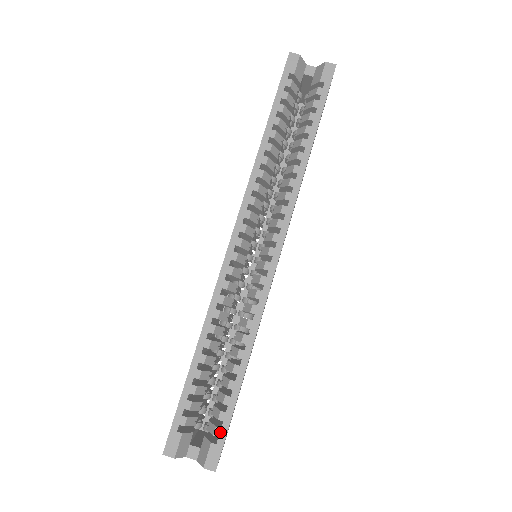
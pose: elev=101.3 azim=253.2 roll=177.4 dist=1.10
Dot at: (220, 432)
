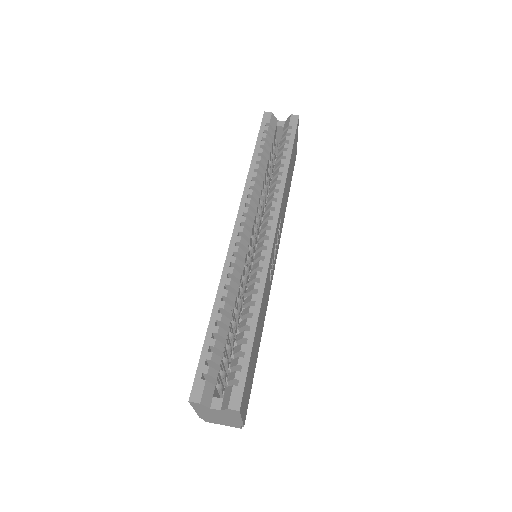
Dot at: (240, 375)
